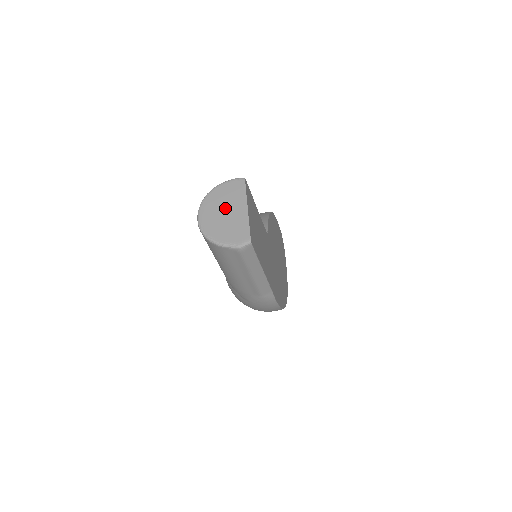
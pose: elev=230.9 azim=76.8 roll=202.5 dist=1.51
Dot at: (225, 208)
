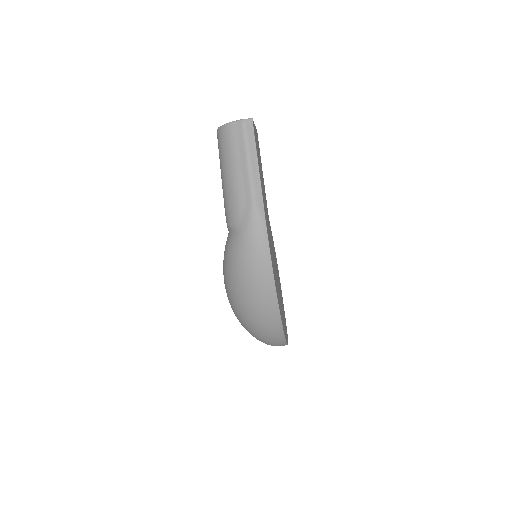
Dot at: occluded
